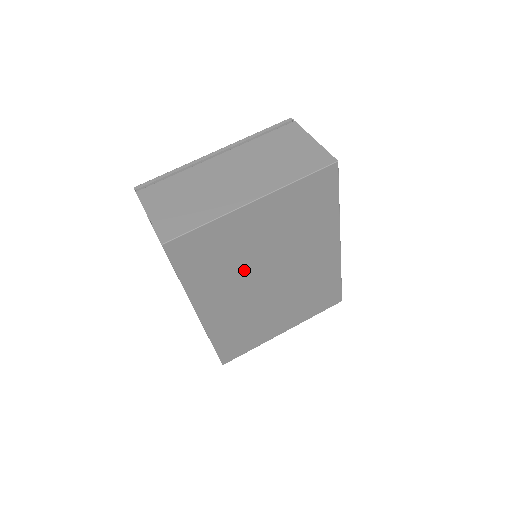
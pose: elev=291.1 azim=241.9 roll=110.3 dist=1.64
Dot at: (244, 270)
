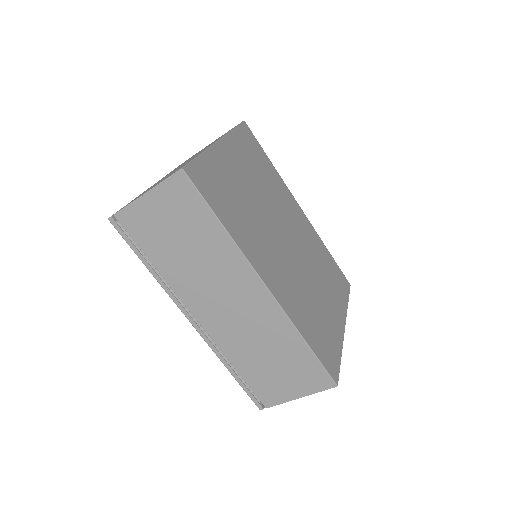
Dot at: (261, 223)
